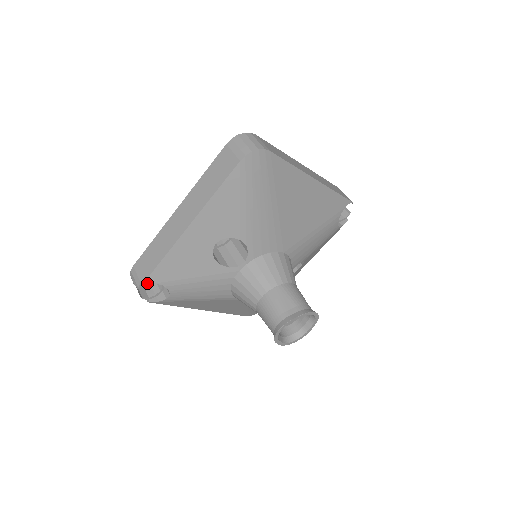
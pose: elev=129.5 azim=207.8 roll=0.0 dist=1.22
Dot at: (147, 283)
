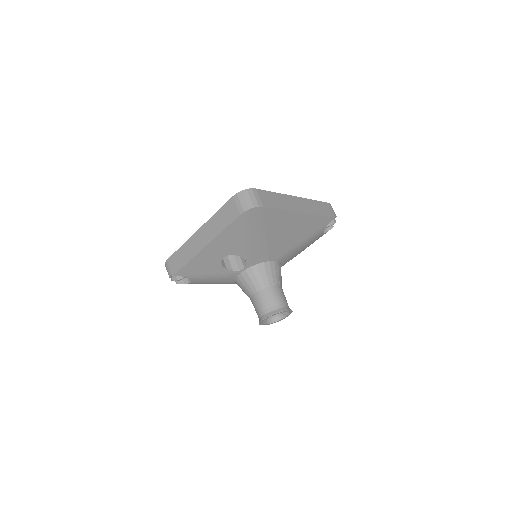
Dot at: occluded
